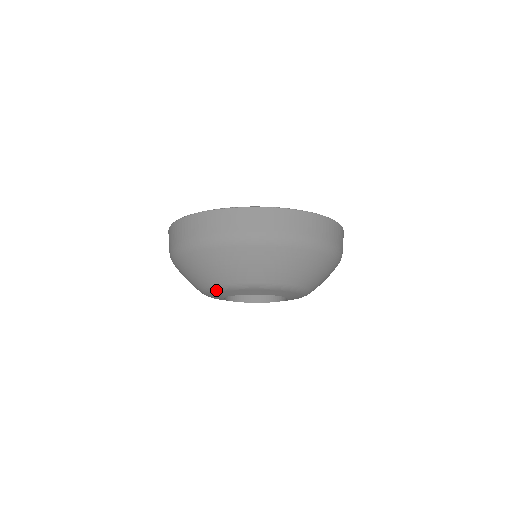
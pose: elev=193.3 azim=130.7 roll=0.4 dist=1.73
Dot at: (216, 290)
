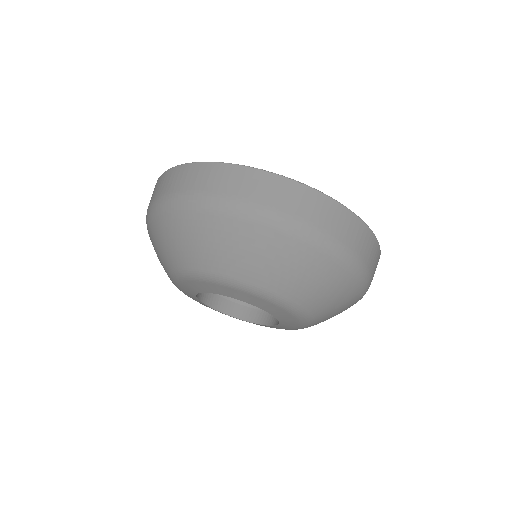
Dot at: (200, 278)
